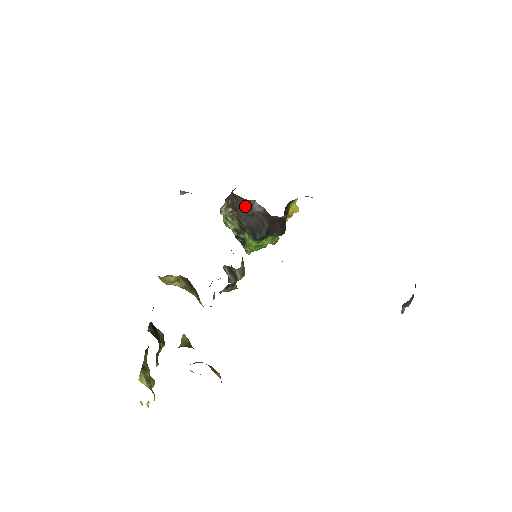
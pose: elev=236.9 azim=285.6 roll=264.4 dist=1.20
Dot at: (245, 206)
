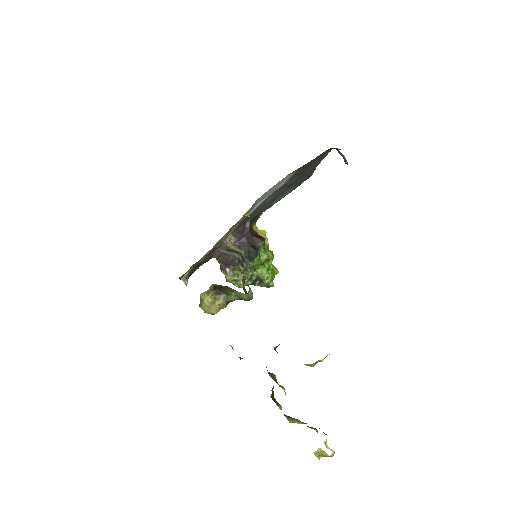
Dot at: occluded
